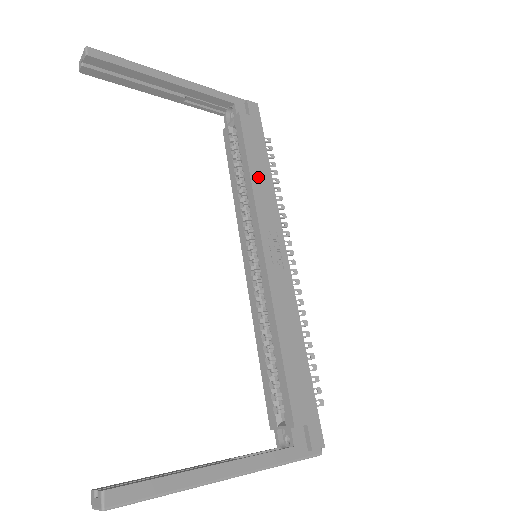
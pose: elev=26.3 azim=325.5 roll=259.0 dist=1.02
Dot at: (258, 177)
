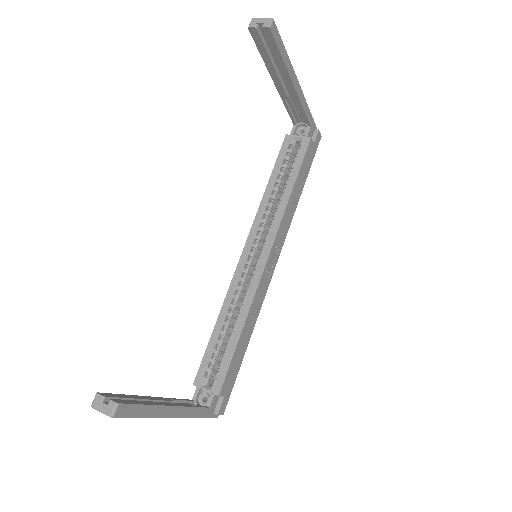
Dot at: (293, 199)
